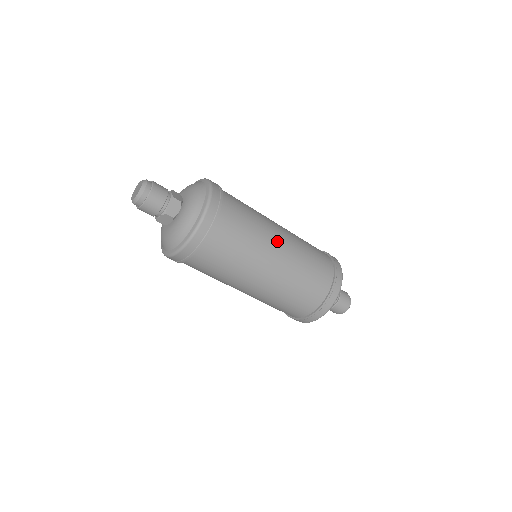
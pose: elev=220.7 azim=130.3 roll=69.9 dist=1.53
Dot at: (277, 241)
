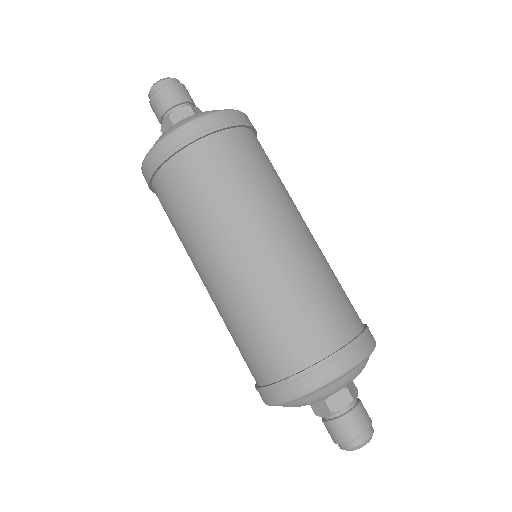
Dot at: occluded
